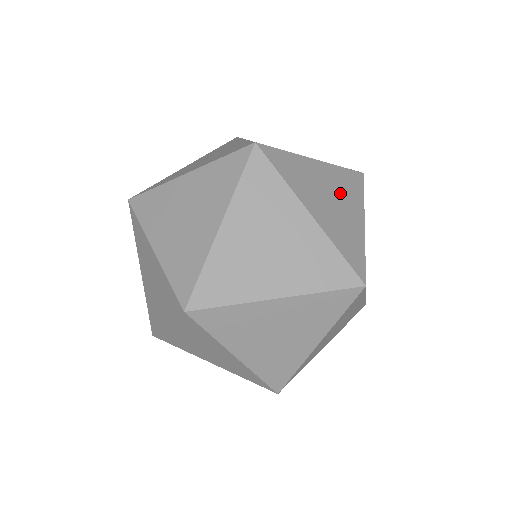
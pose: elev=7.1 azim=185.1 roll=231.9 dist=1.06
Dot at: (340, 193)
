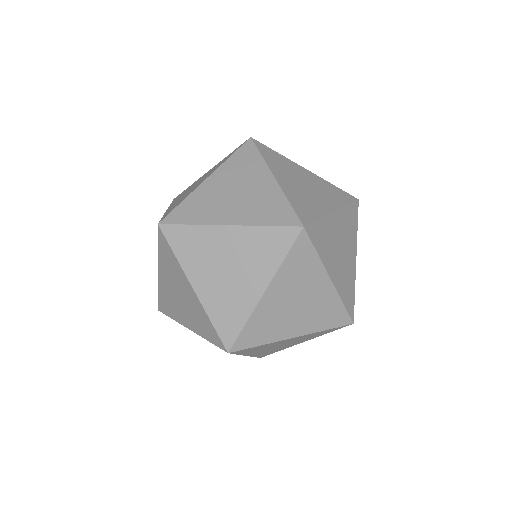
Dot at: (244, 261)
